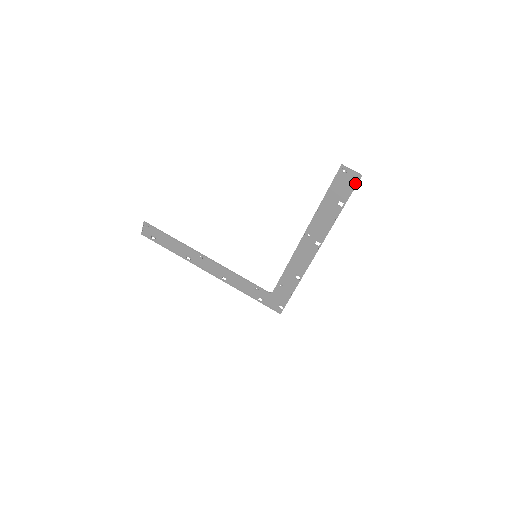
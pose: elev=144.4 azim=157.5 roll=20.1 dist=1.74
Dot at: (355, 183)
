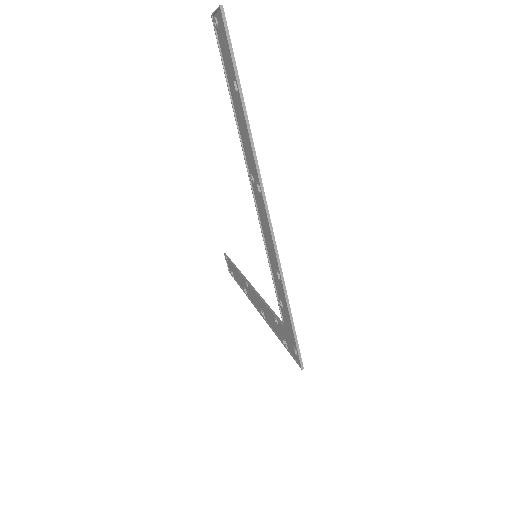
Dot at: (225, 29)
